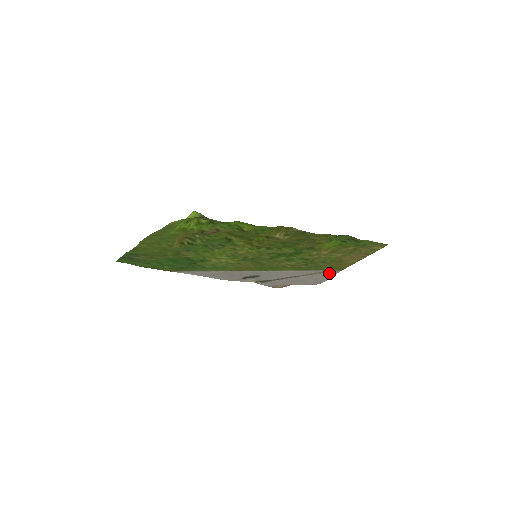
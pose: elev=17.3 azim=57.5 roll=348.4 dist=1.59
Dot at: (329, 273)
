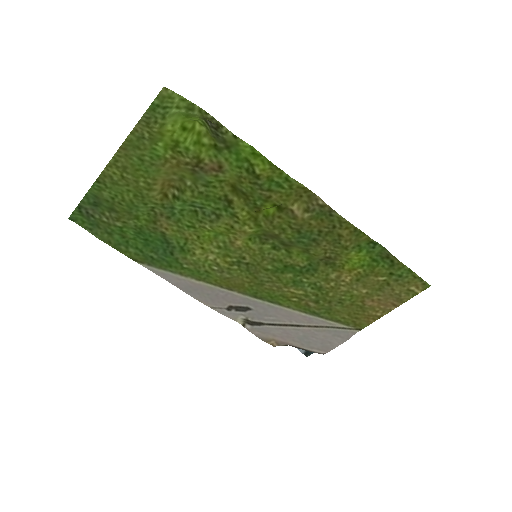
Dot at: (342, 332)
